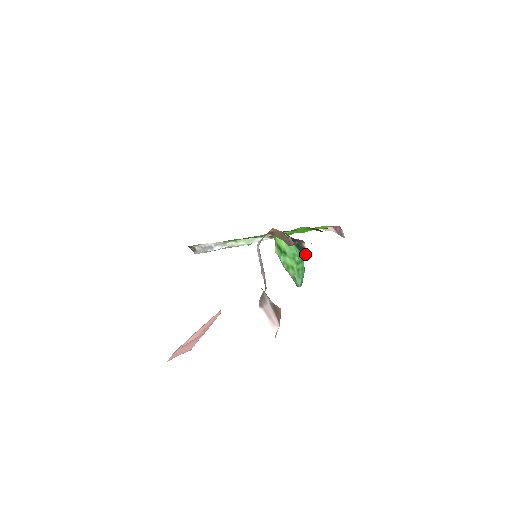
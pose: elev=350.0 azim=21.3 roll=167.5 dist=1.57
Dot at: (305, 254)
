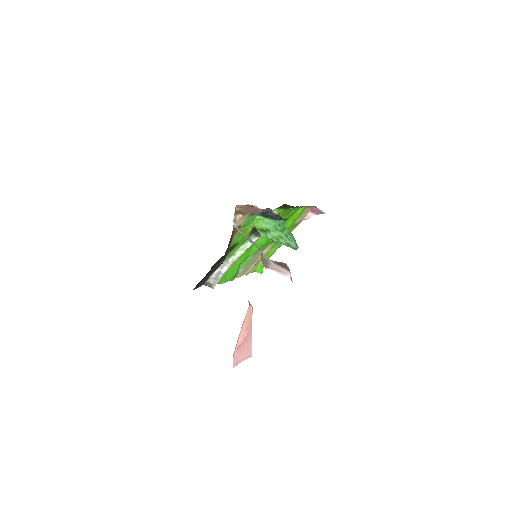
Dot at: (281, 219)
